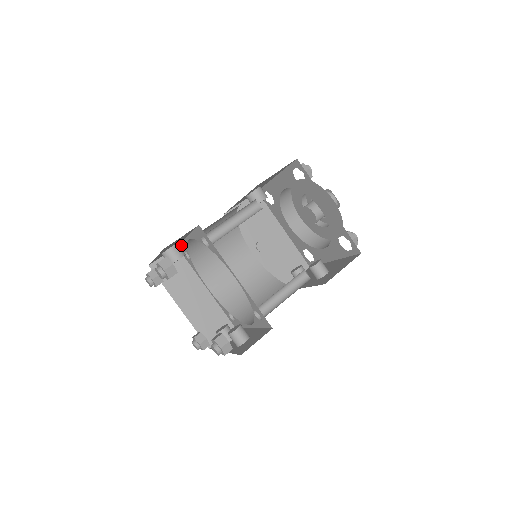
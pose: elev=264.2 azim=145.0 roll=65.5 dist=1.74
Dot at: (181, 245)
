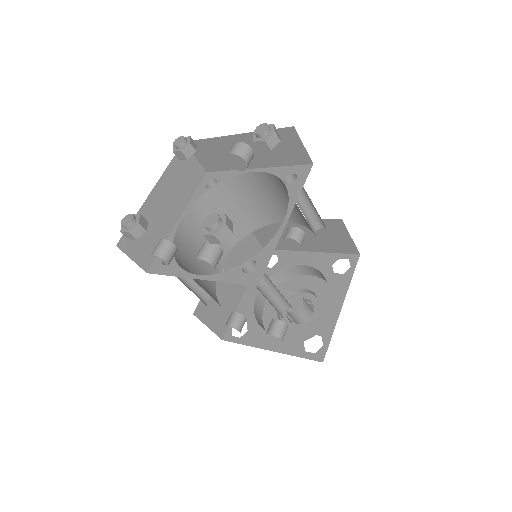
Dot at: (221, 173)
